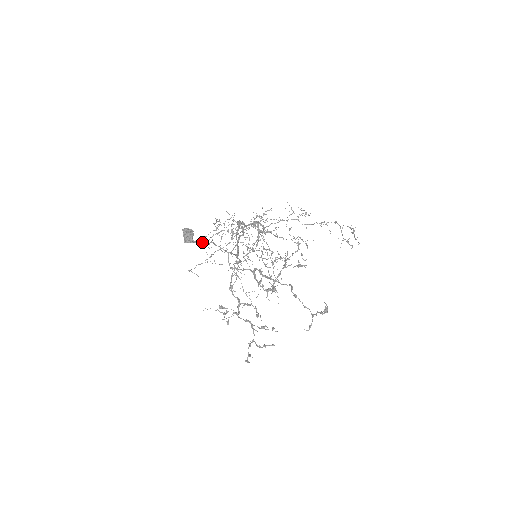
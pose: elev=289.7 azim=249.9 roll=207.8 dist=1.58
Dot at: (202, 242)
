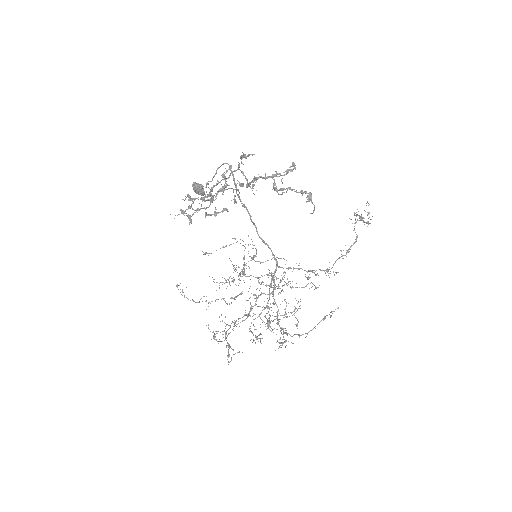
Dot at: occluded
